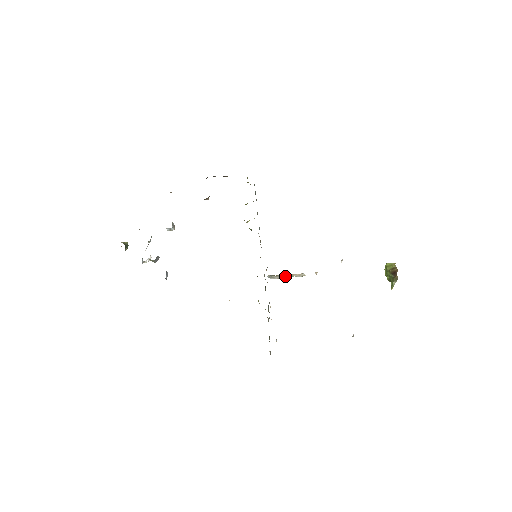
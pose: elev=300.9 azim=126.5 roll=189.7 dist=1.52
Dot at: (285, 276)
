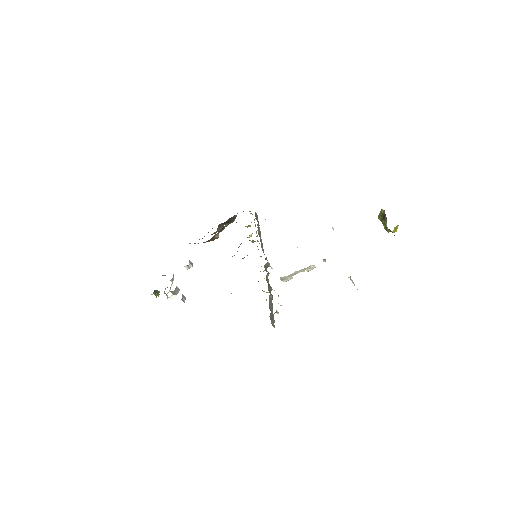
Dot at: (296, 273)
